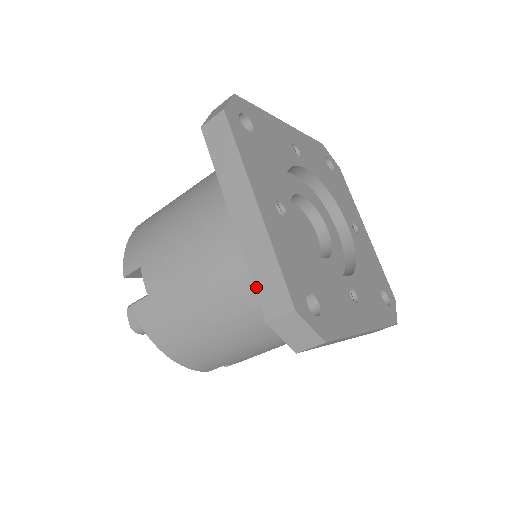
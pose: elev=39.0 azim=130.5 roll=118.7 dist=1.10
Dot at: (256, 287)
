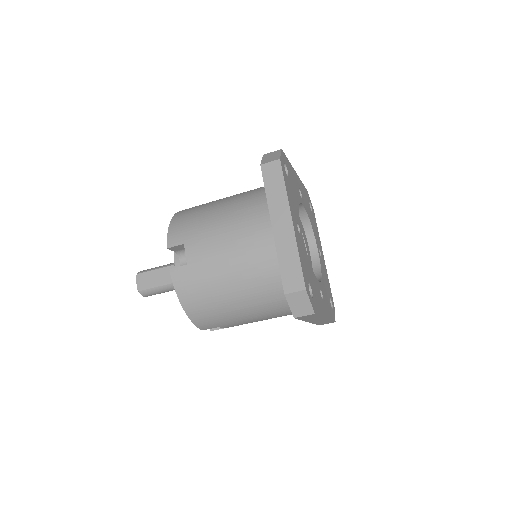
Dot at: (282, 272)
